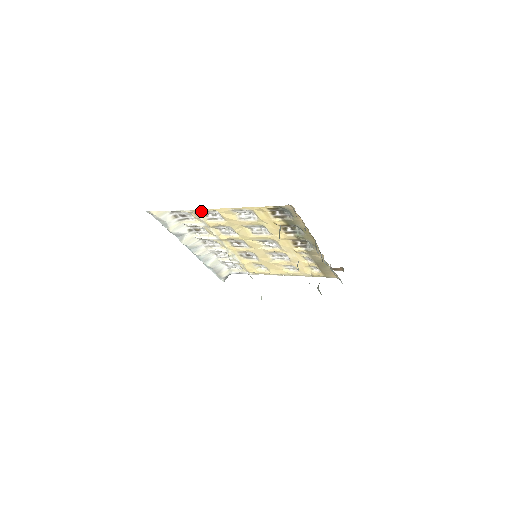
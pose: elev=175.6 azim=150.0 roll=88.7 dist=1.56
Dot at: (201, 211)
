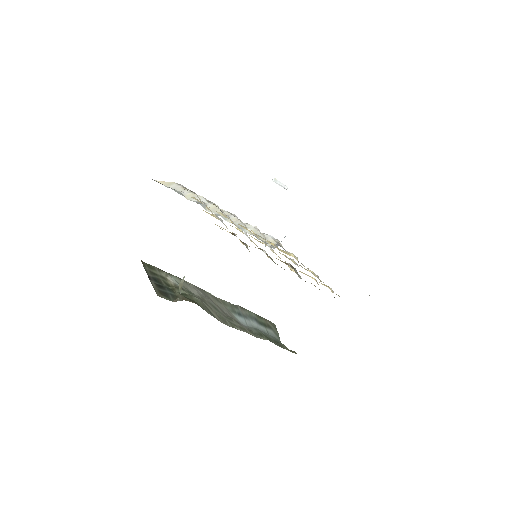
Dot at: occluded
